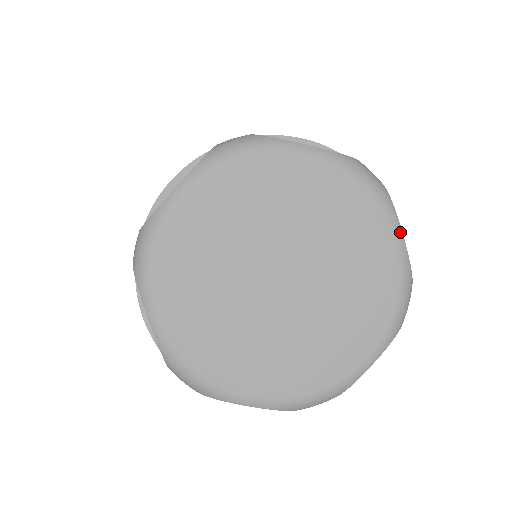
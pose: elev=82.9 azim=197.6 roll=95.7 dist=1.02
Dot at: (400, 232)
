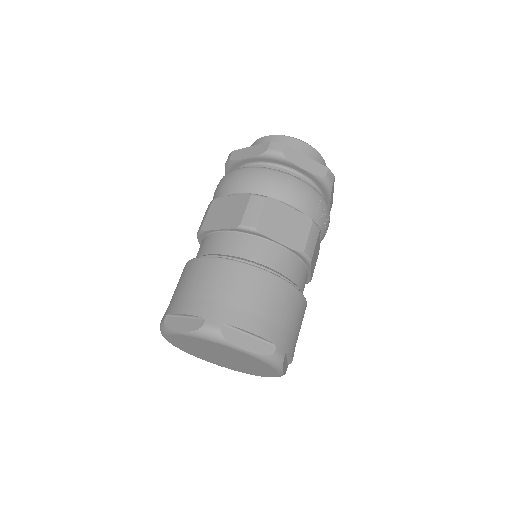
Dot at: (282, 373)
